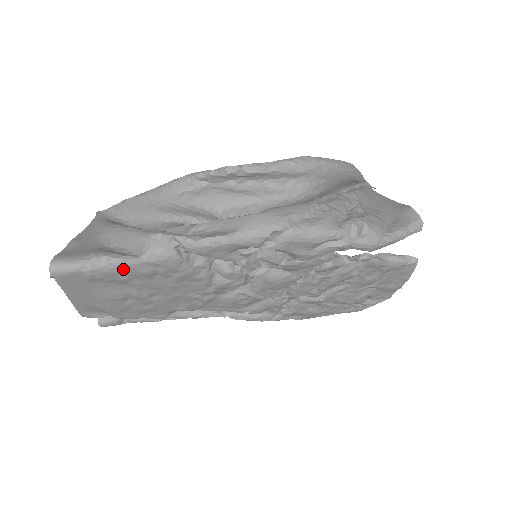
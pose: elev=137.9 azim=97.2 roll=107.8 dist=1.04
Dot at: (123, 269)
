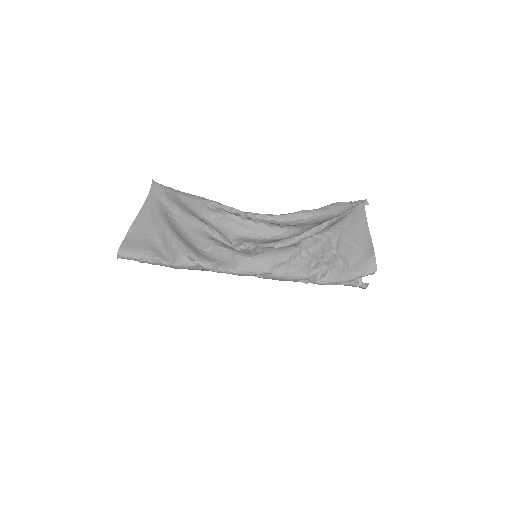
Dot at: occluded
